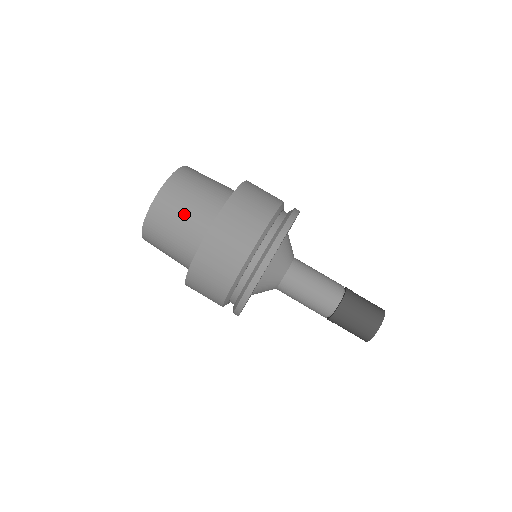
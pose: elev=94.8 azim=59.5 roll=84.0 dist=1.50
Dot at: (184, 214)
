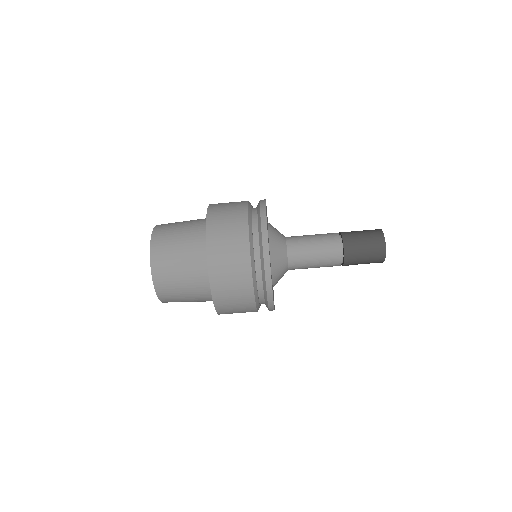
Dot at: (187, 297)
